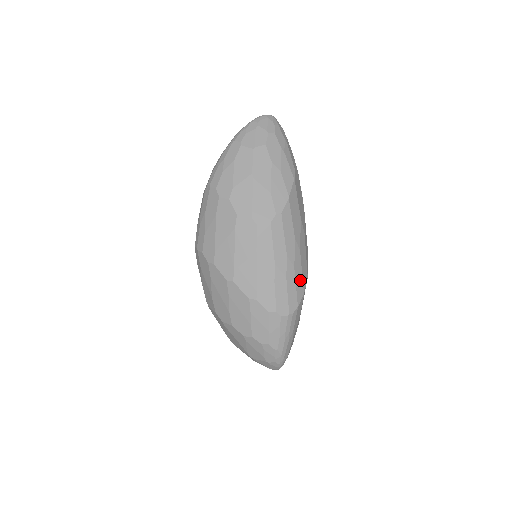
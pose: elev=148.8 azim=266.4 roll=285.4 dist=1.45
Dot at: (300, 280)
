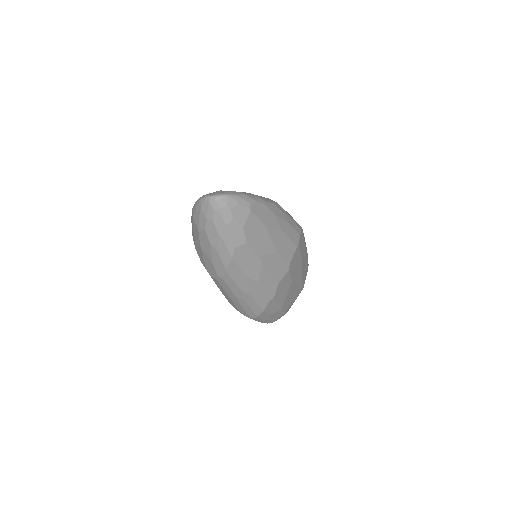
Dot at: (256, 306)
